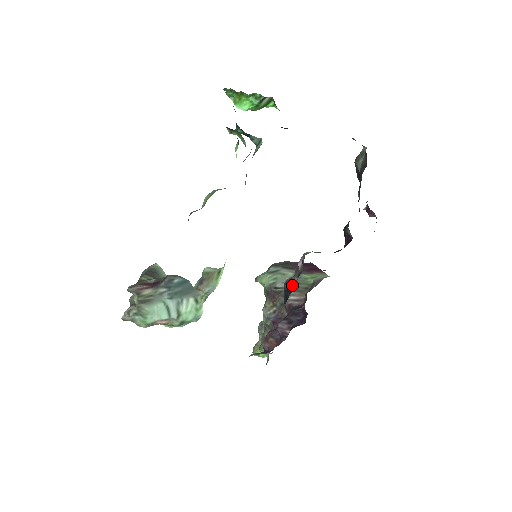
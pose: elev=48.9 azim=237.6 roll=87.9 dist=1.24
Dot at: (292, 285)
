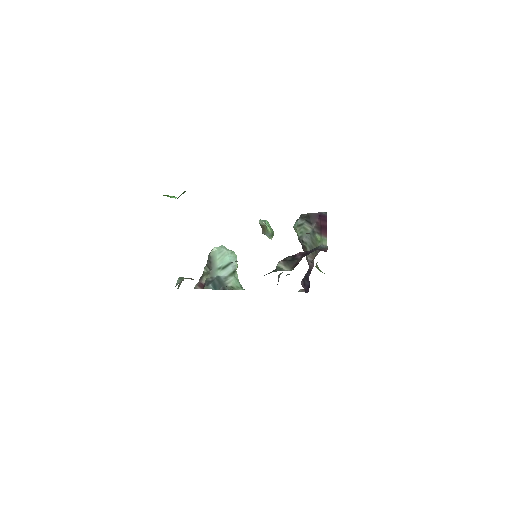
Dot at: occluded
